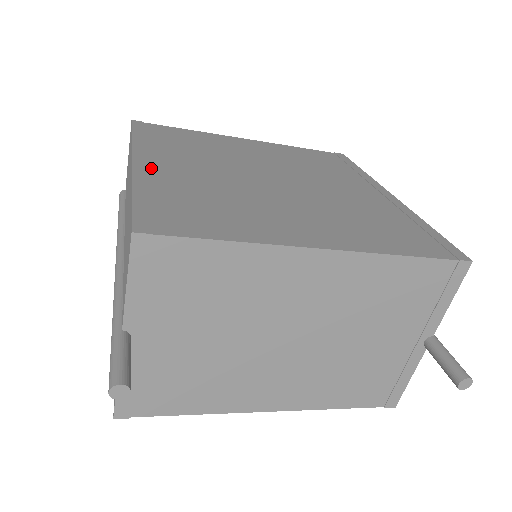
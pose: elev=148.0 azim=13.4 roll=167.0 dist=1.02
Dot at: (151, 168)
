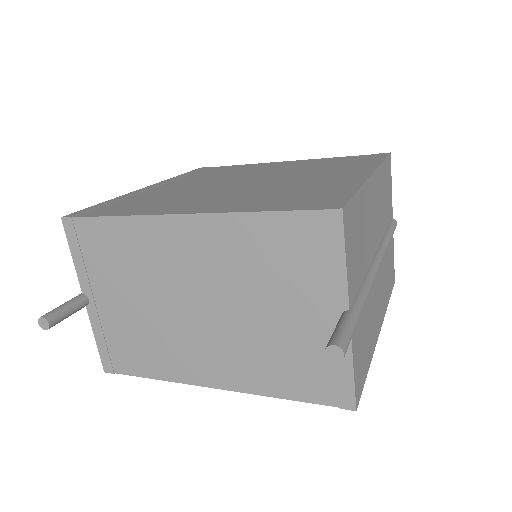
Dot at: (150, 189)
